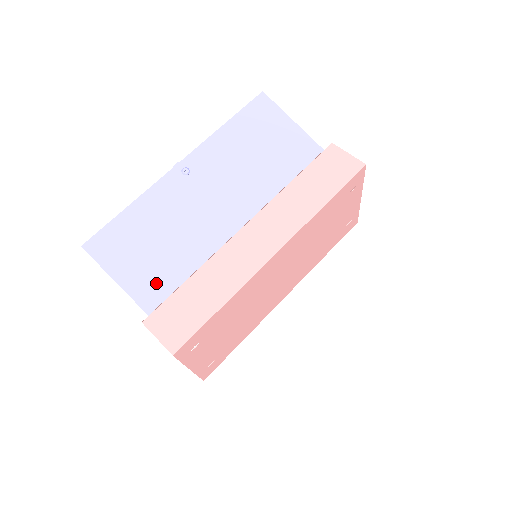
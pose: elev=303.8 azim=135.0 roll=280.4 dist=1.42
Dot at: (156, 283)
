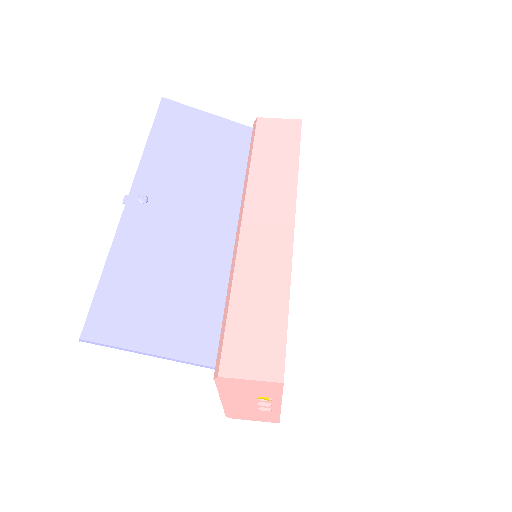
Dot at: (197, 328)
